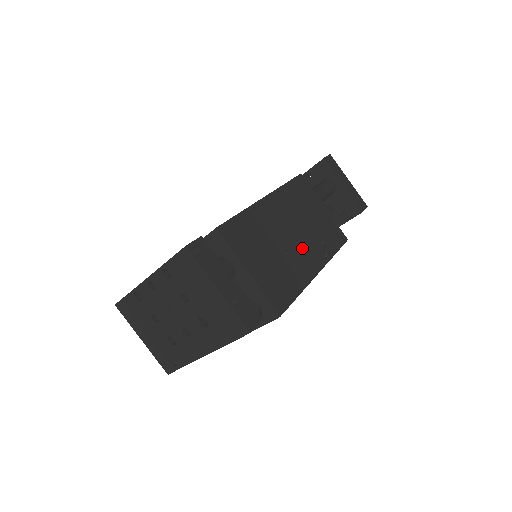
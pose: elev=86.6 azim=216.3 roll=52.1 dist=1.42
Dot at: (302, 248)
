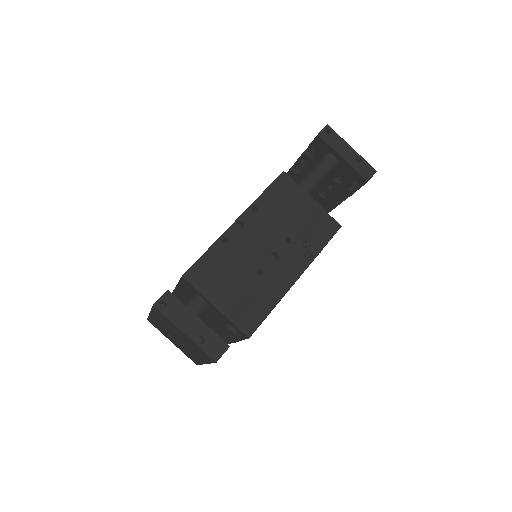
Dot at: (278, 260)
